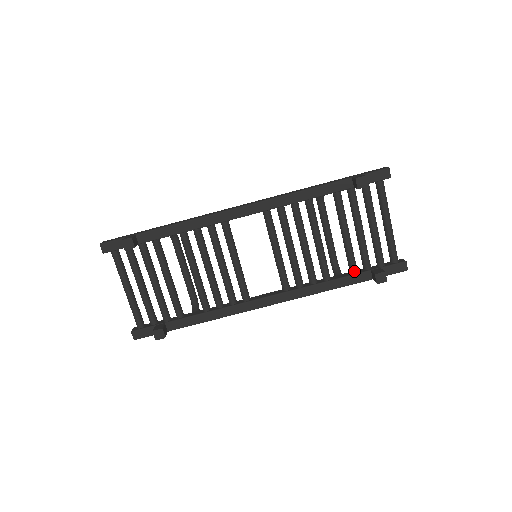
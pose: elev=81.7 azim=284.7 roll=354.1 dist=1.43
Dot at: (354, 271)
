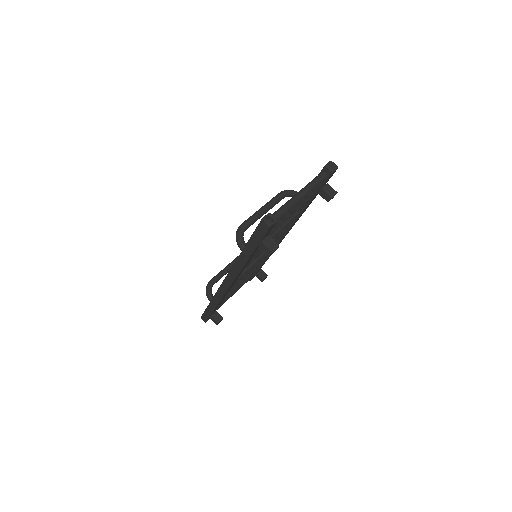
Dot at: (308, 202)
